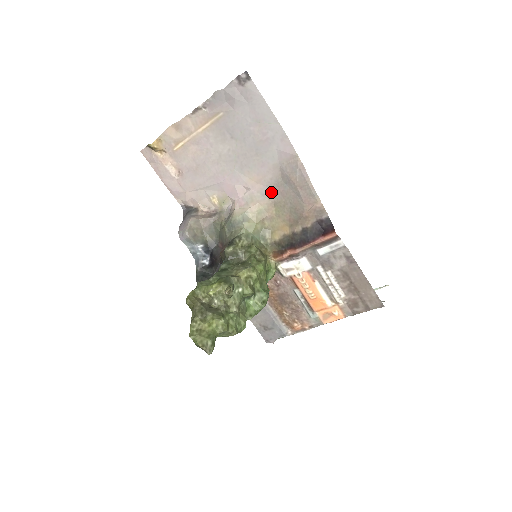
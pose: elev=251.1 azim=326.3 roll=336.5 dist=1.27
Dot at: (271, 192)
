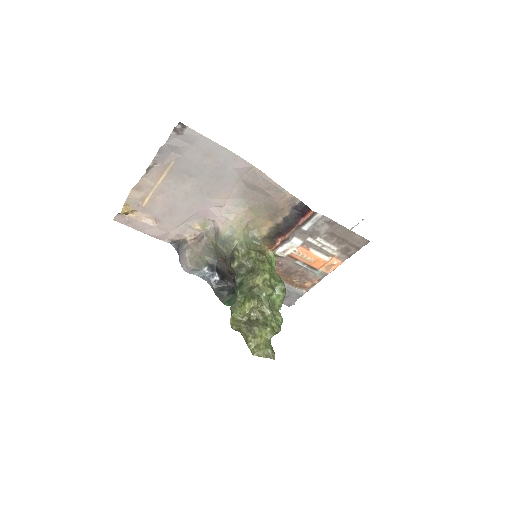
Dot at: (243, 201)
